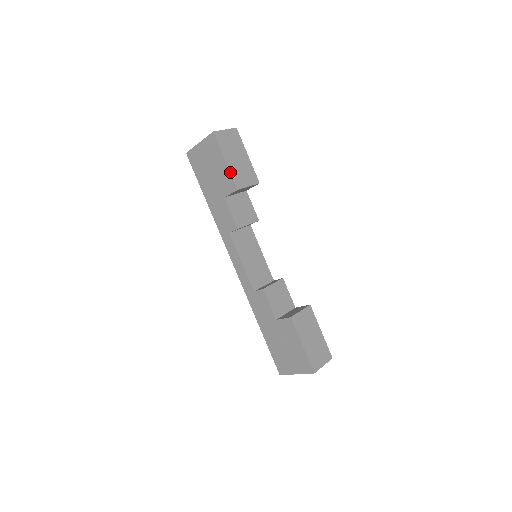
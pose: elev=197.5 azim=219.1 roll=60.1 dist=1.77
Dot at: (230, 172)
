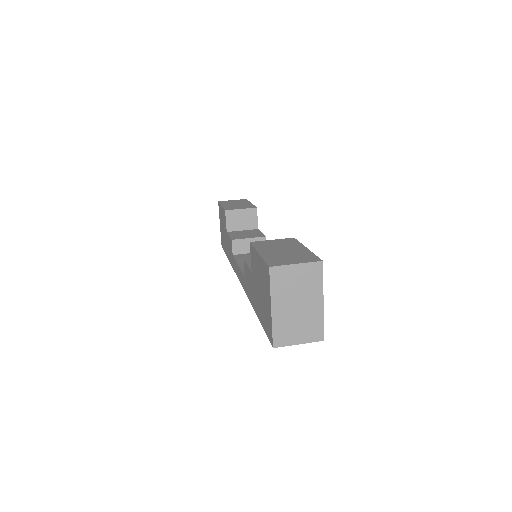
Dot at: (223, 207)
